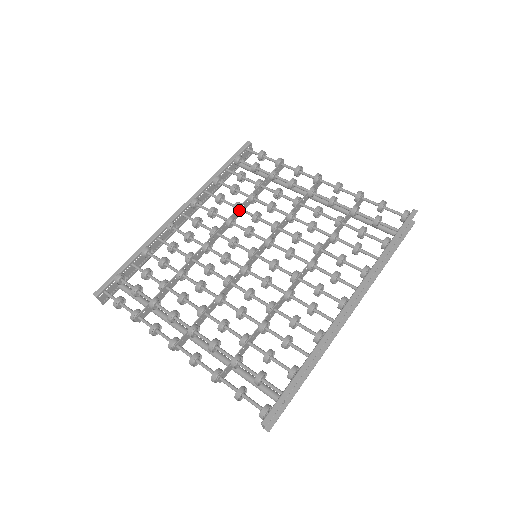
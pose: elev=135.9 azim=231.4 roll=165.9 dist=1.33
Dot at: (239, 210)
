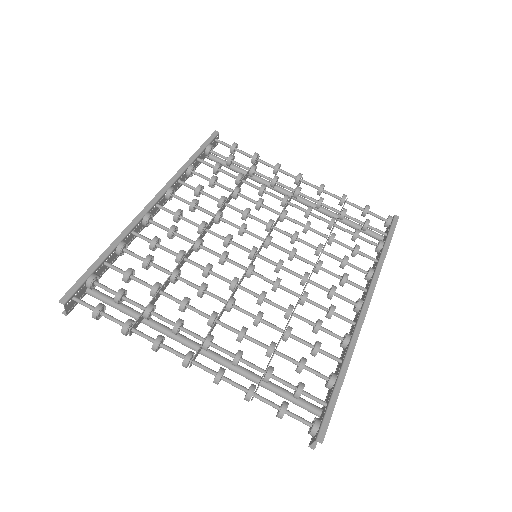
Dot at: (224, 205)
